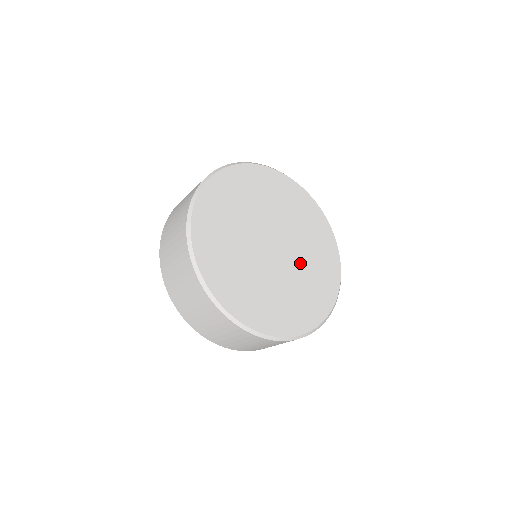
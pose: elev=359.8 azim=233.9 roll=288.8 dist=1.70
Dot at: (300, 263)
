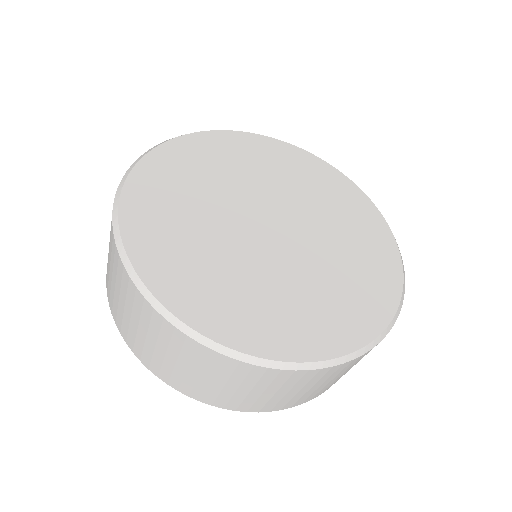
Dot at: (320, 226)
